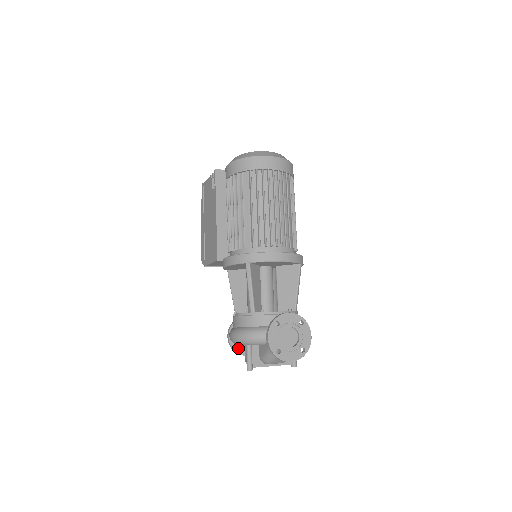
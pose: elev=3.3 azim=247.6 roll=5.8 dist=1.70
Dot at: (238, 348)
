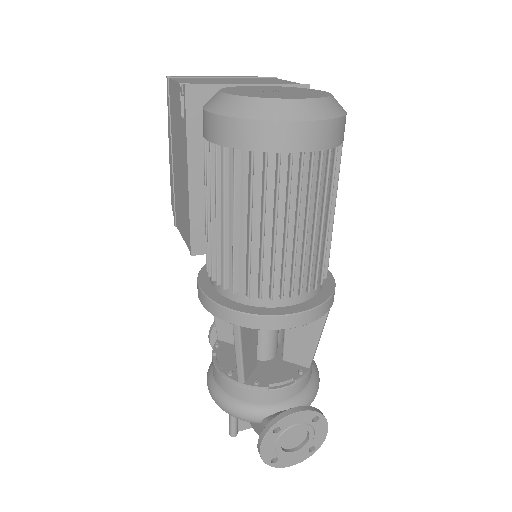
Dot at: occluded
